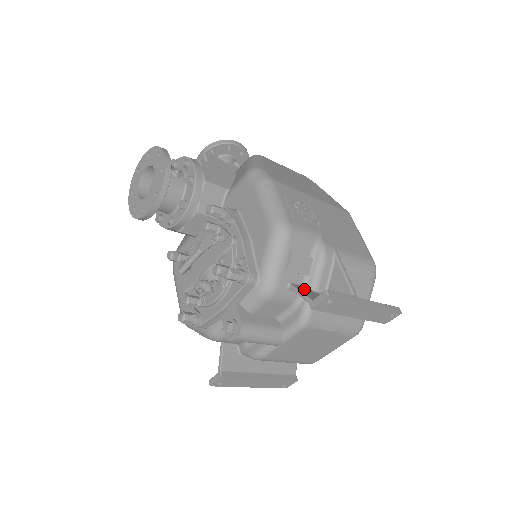
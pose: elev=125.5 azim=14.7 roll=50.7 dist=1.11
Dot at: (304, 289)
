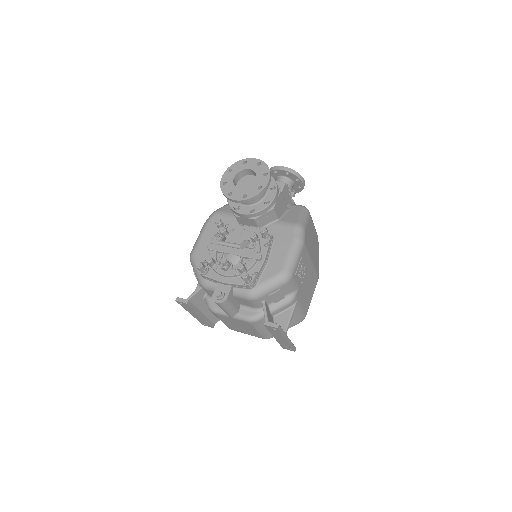
Dot at: (268, 309)
